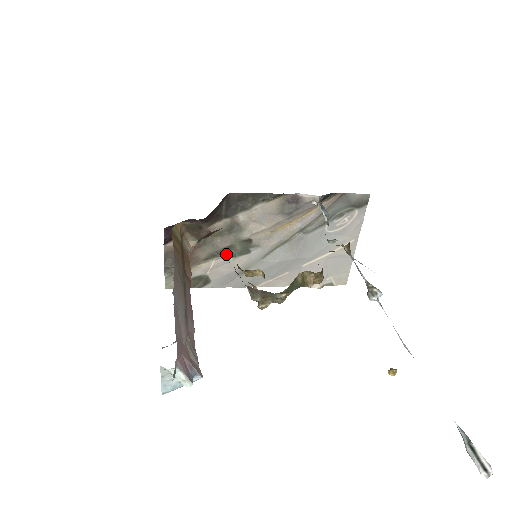
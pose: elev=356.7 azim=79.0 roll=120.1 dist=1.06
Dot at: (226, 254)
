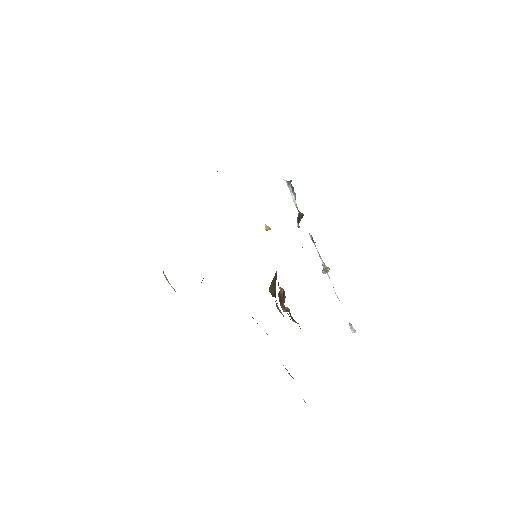
Dot at: occluded
